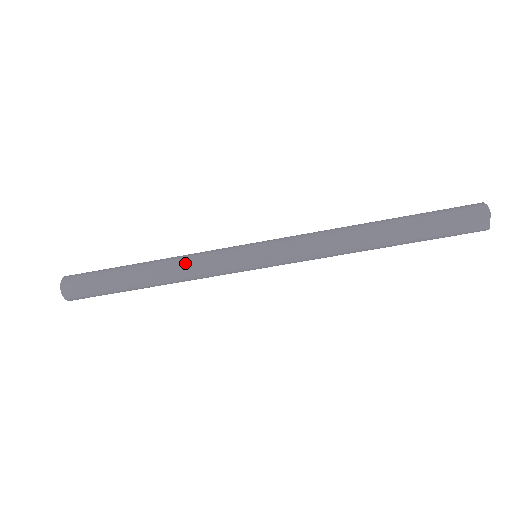
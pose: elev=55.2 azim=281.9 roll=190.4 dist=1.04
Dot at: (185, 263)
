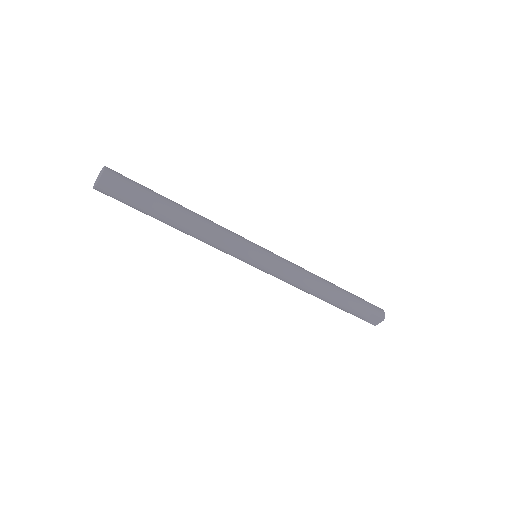
Dot at: (212, 232)
